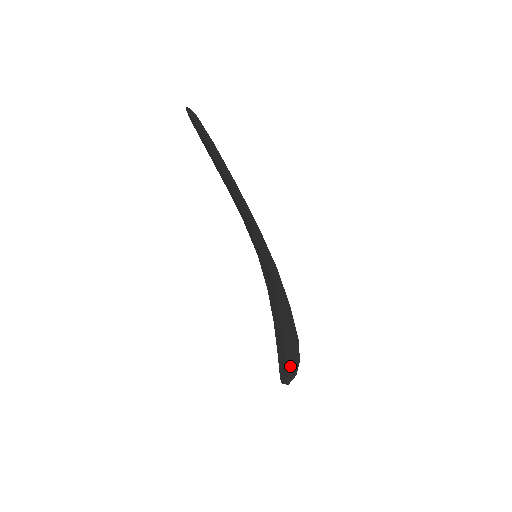
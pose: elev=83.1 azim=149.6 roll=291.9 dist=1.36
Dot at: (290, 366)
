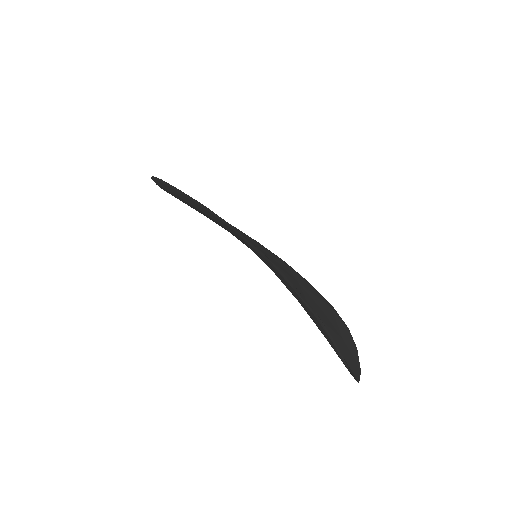
Dot at: (326, 336)
